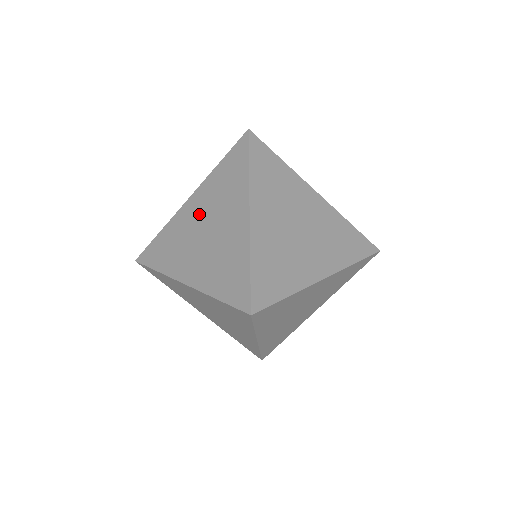
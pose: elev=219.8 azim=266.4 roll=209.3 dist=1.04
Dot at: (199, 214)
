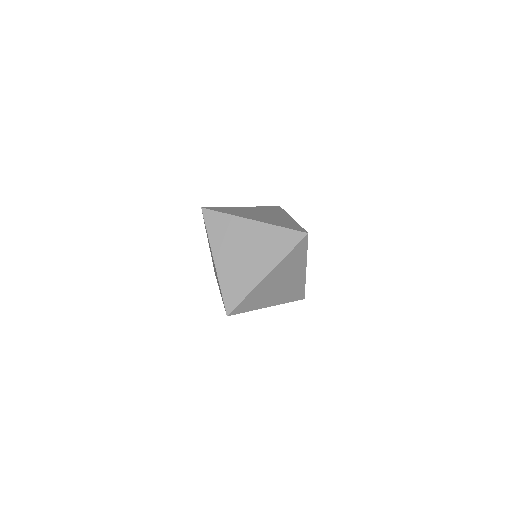
Dot at: (255, 211)
